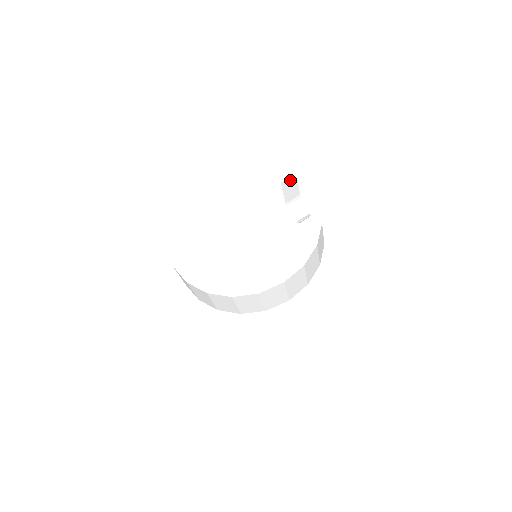
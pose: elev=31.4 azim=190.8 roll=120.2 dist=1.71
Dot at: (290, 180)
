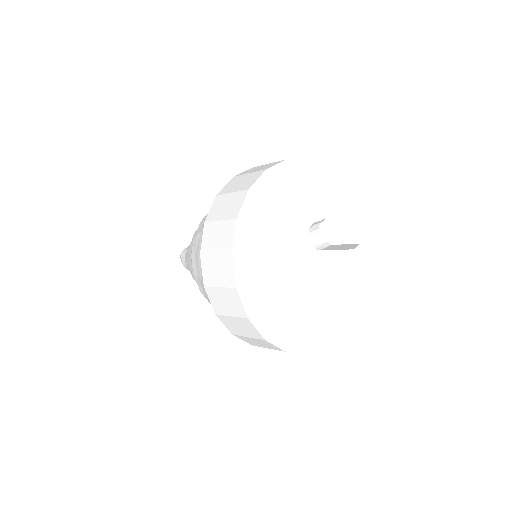
Dot at: occluded
